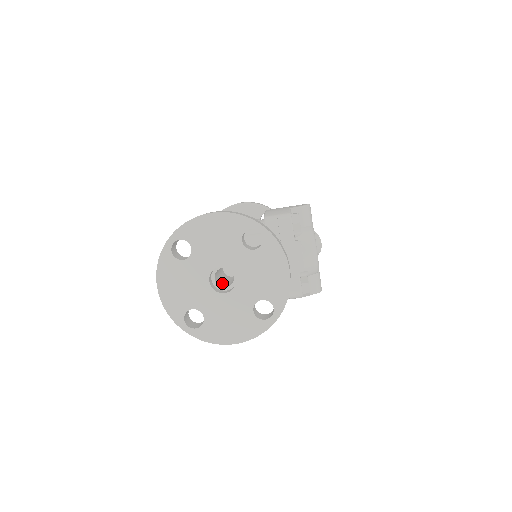
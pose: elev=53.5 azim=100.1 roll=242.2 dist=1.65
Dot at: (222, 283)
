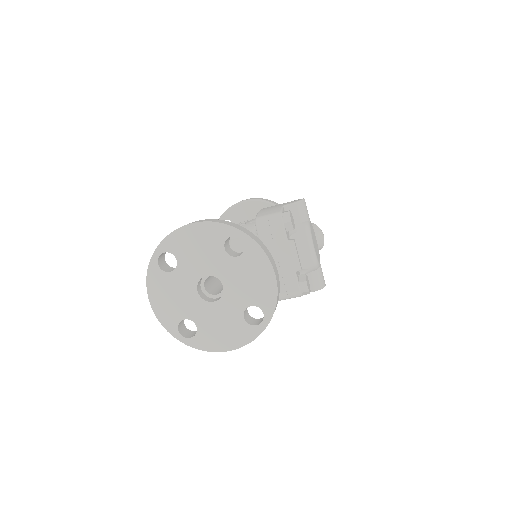
Dot at: (214, 290)
